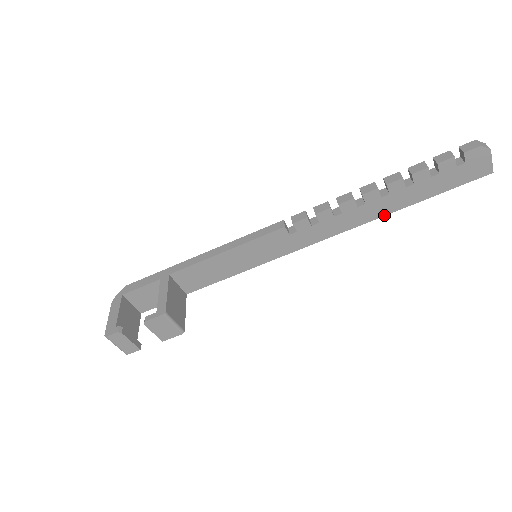
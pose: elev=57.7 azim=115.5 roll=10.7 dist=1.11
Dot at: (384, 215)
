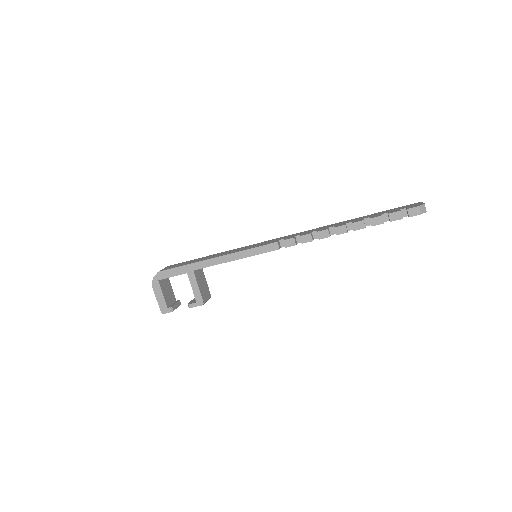
Dot at: occluded
